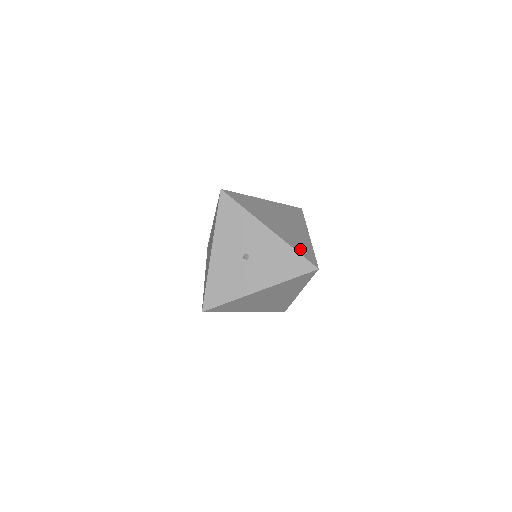
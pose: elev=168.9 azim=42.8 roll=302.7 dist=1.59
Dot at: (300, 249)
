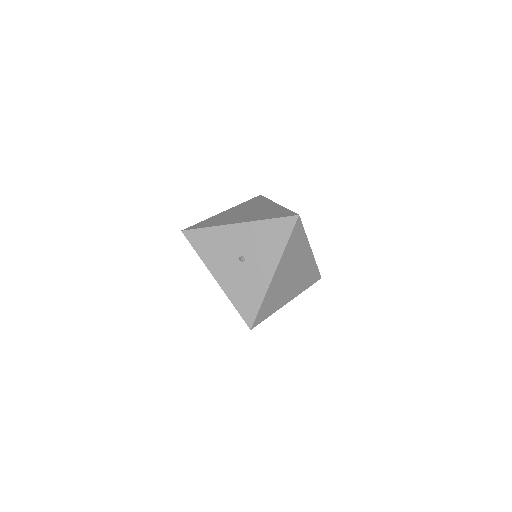
Dot at: (274, 216)
